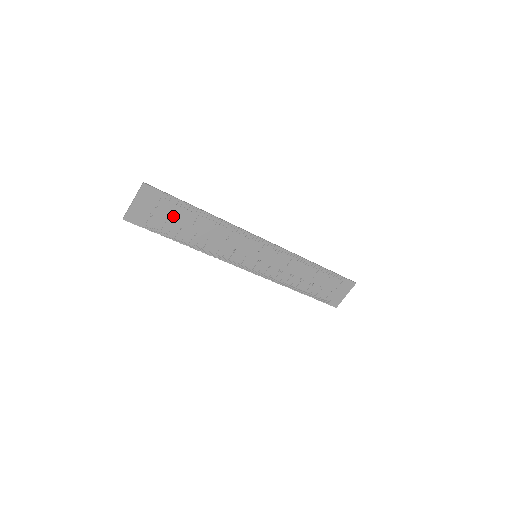
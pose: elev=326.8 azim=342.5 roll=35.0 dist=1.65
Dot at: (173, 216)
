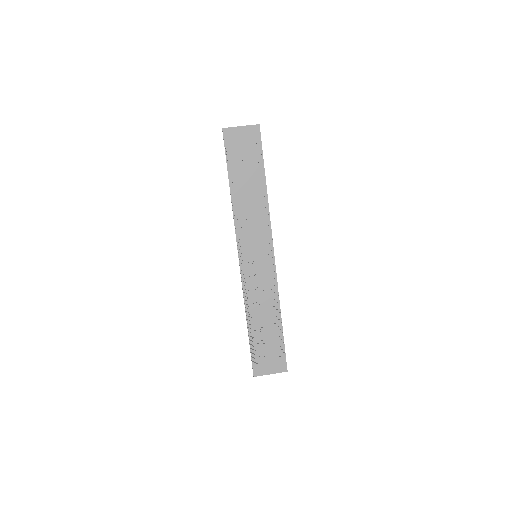
Dot at: (248, 163)
